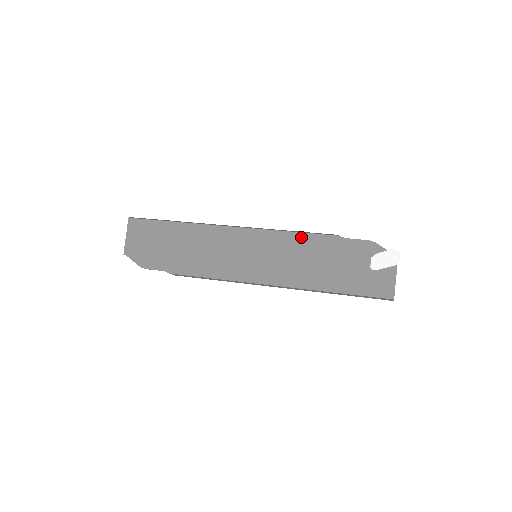
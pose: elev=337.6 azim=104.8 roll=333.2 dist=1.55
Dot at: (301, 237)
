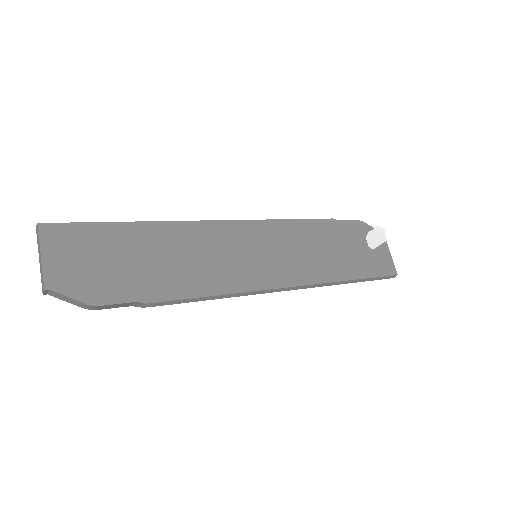
Dot at: (300, 224)
